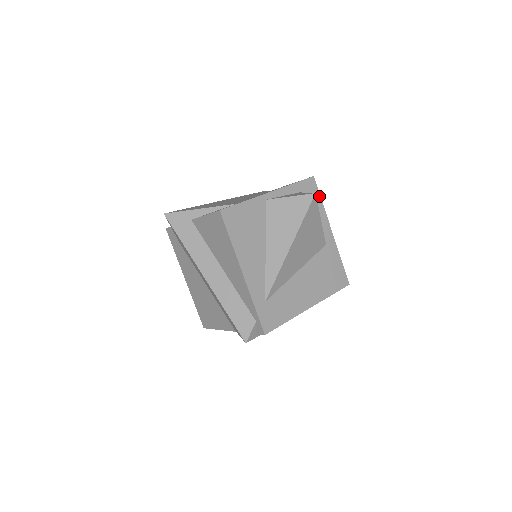
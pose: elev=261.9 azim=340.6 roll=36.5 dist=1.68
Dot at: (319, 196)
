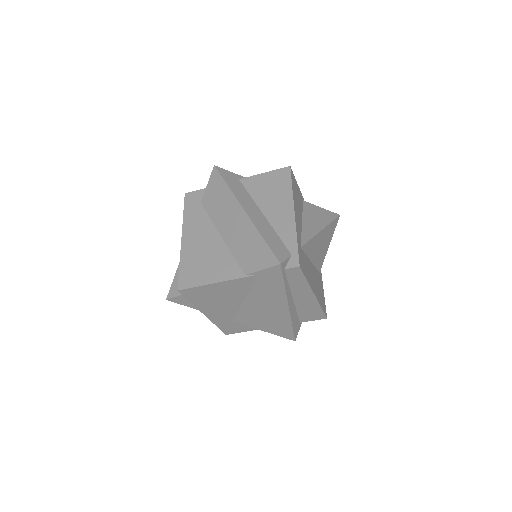
Dot at: occluded
